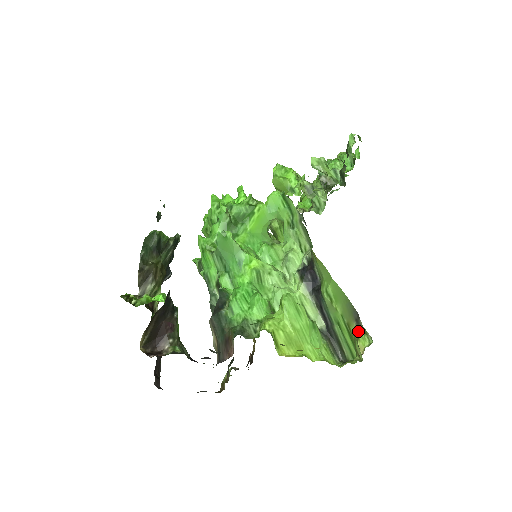
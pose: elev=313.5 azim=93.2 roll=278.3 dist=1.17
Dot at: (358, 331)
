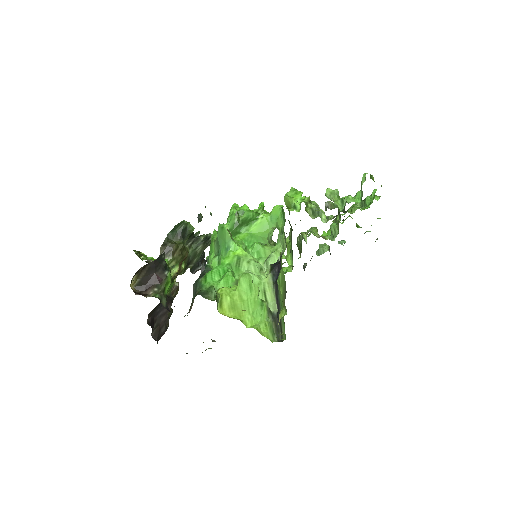
Dot at: (283, 307)
